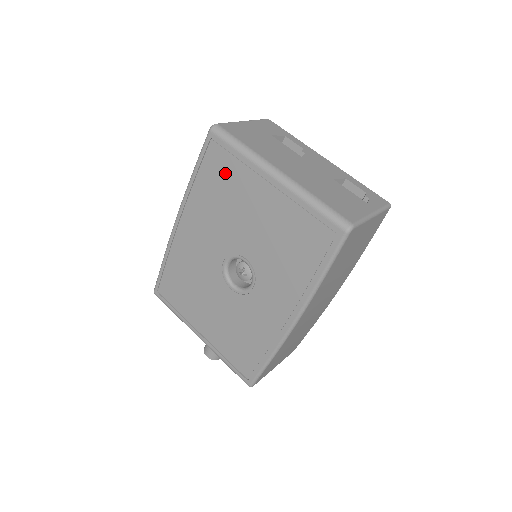
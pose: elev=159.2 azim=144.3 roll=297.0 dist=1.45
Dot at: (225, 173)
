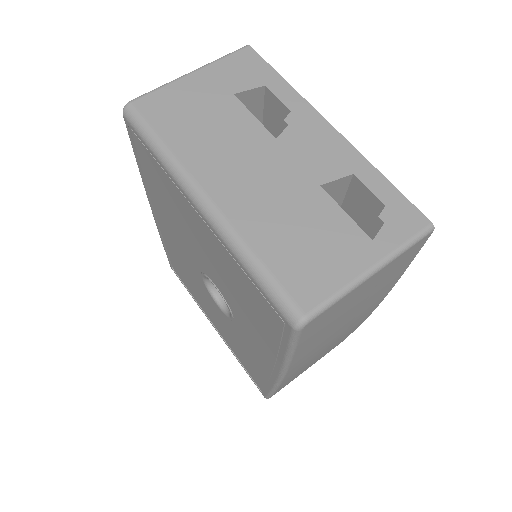
Dot at: (158, 178)
